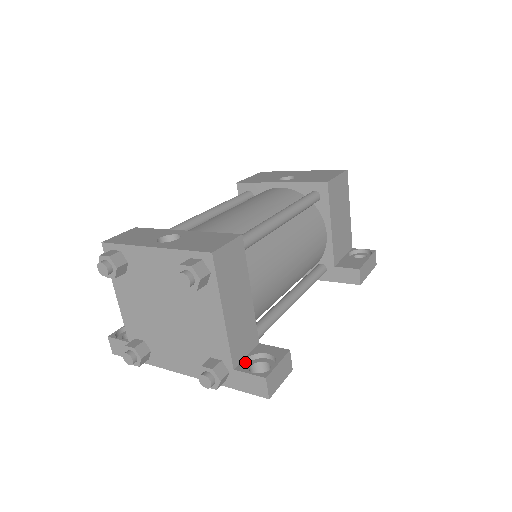
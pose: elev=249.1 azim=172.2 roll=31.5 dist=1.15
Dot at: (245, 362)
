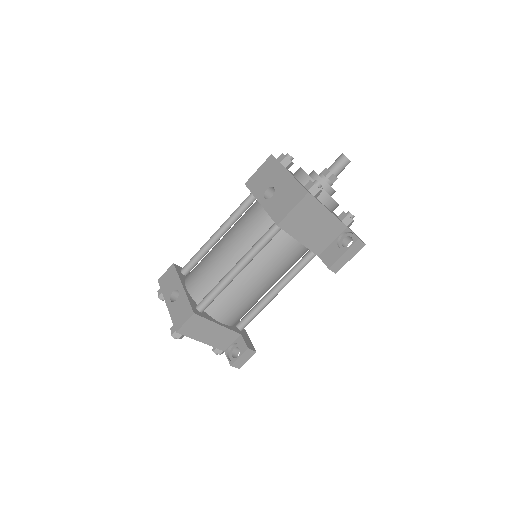
Dot at: (232, 346)
